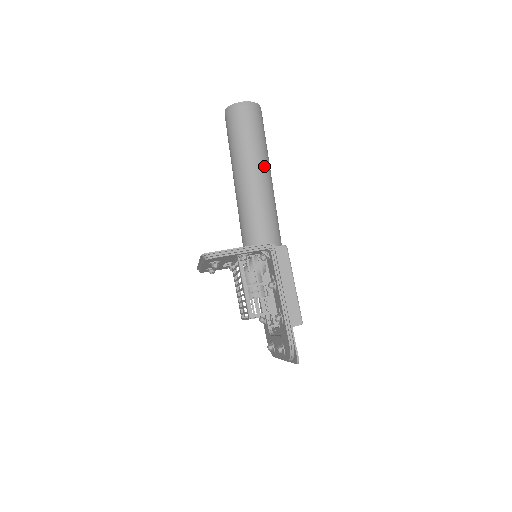
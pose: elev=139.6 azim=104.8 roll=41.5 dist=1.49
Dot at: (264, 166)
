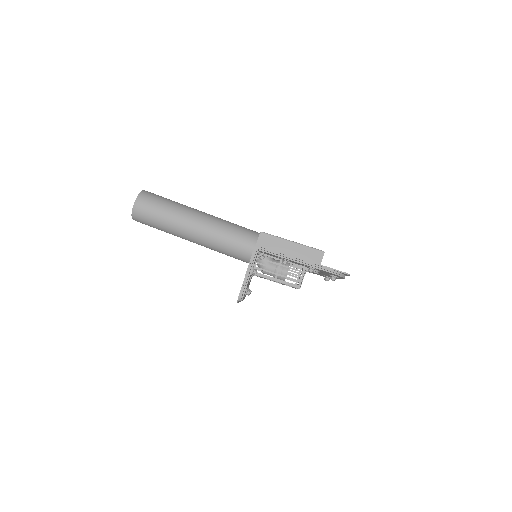
Dot at: (192, 215)
